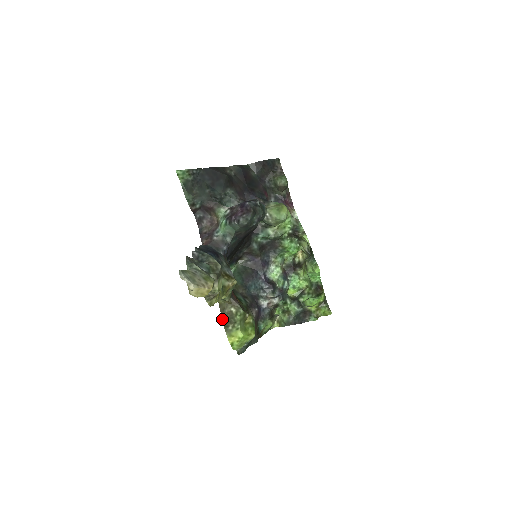
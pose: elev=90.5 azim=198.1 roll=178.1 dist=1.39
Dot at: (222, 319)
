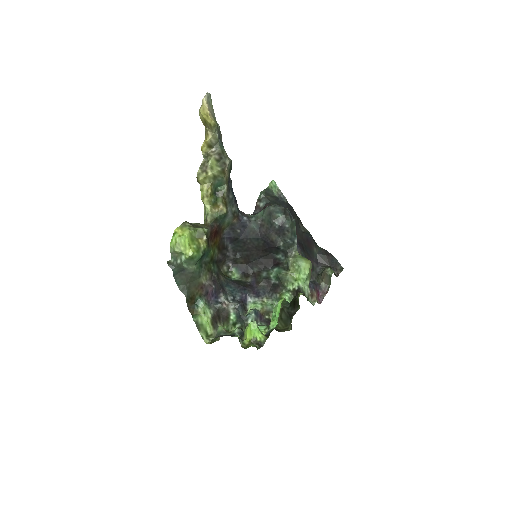
Dot at: (191, 223)
